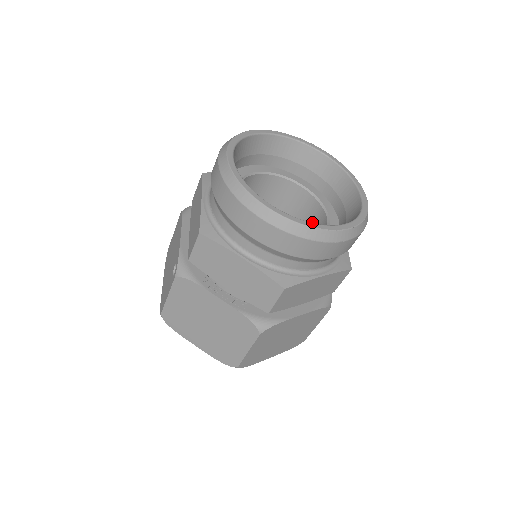
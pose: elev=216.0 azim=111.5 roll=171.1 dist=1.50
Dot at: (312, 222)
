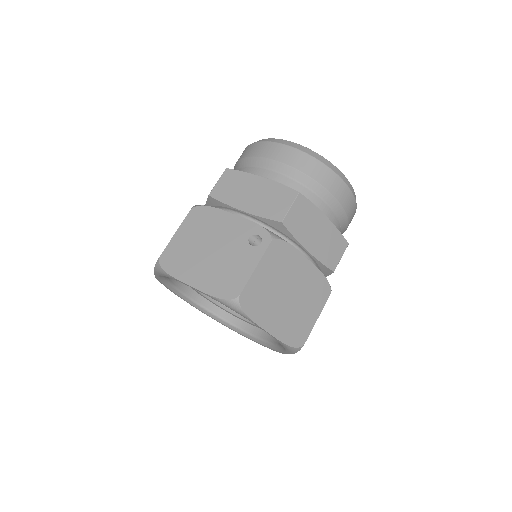
Dot at: occluded
